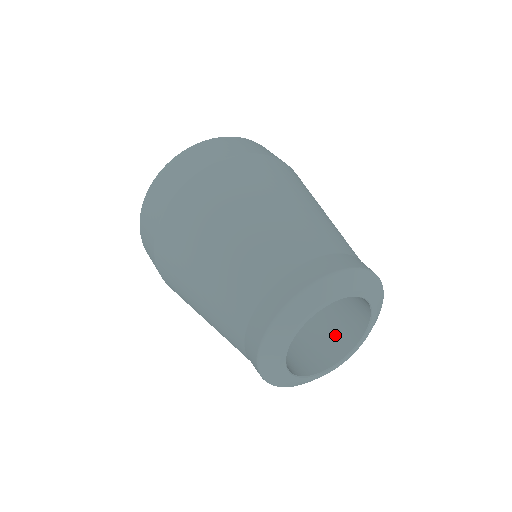
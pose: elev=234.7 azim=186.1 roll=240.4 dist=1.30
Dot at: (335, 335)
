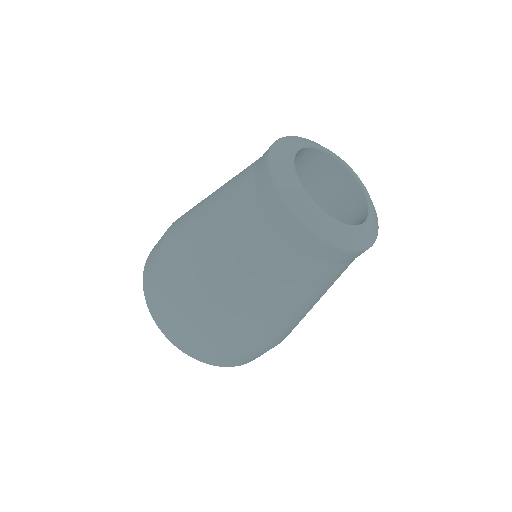
Dot at: (351, 223)
